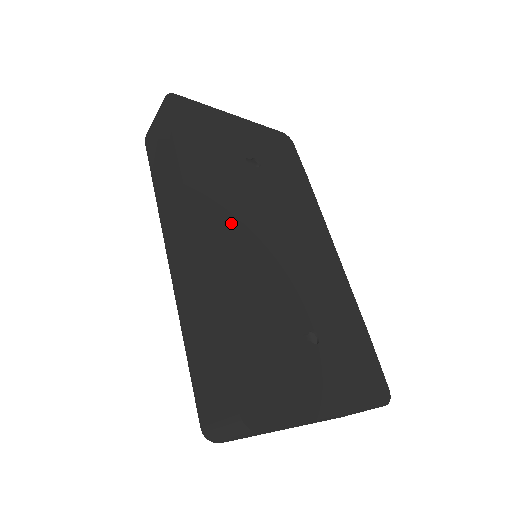
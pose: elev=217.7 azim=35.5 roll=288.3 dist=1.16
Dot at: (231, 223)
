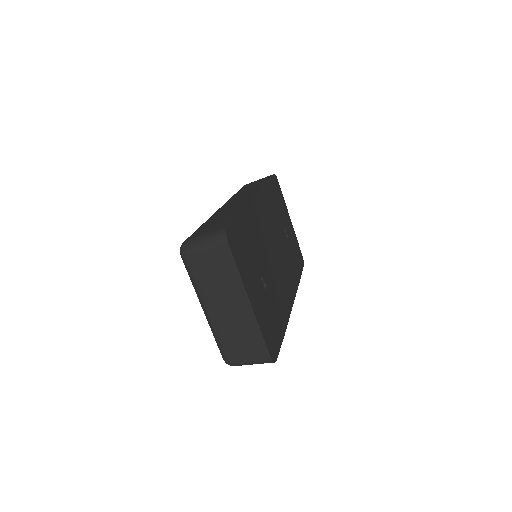
Dot at: (266, 218)
